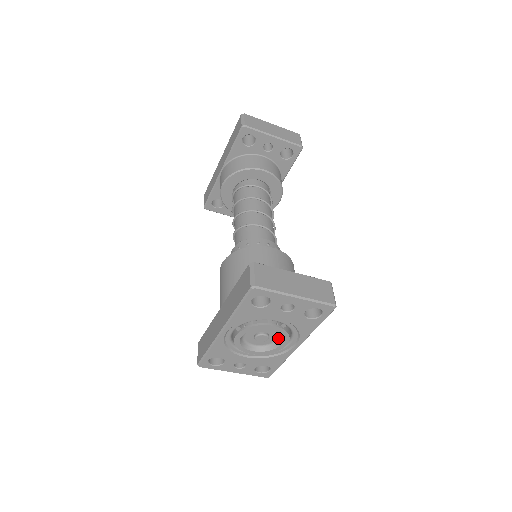
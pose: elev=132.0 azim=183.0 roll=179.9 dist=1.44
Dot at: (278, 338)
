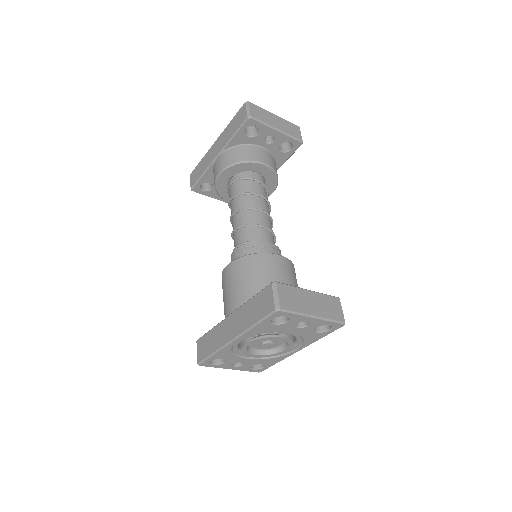
Dot at: (281, 344)
